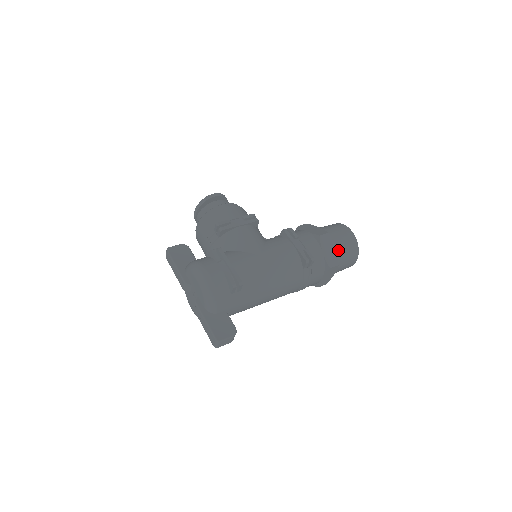
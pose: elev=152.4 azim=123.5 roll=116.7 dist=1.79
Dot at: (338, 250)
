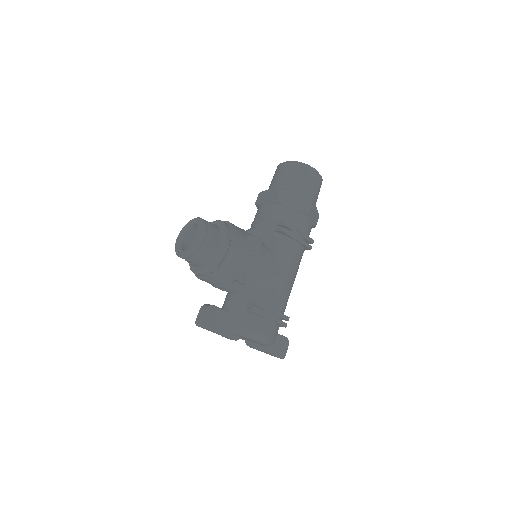
Dot at: (315, 203)
